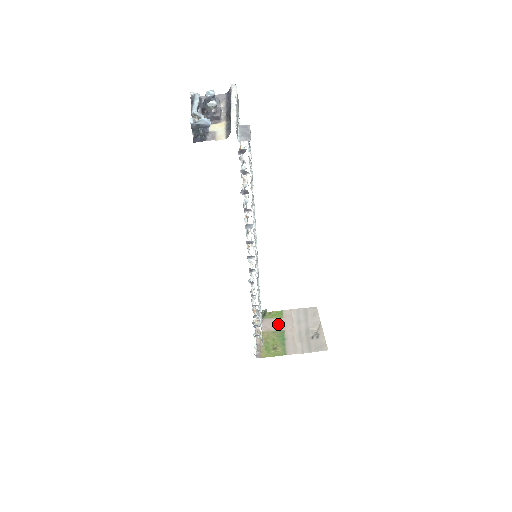
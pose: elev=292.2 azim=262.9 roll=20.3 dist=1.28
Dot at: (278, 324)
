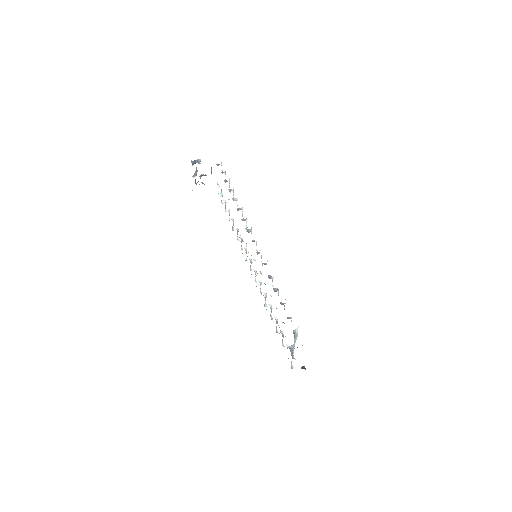
Dot at: occluded
